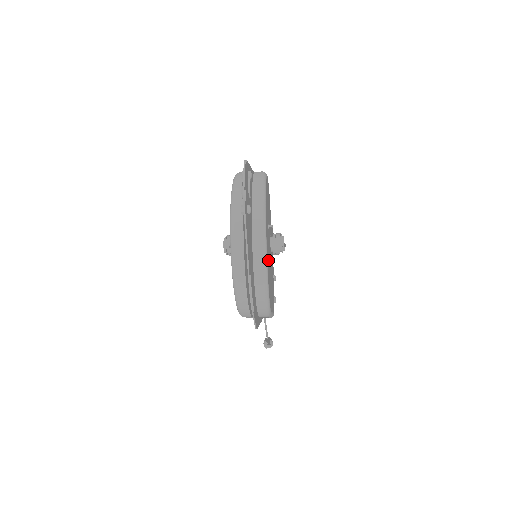
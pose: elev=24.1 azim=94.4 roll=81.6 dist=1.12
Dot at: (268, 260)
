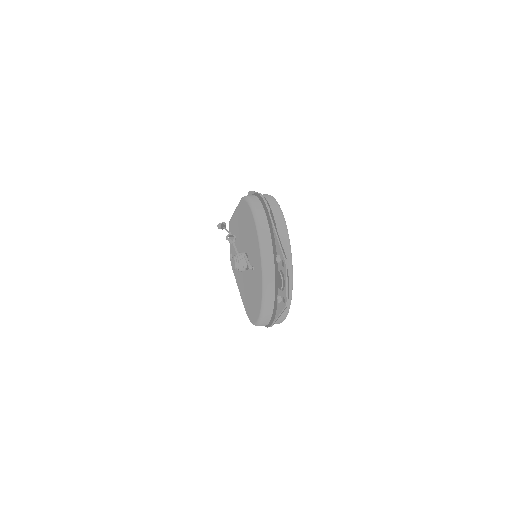
Dot at: occluded
